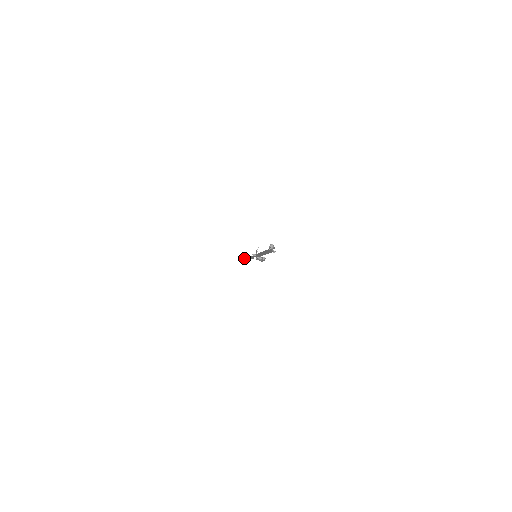
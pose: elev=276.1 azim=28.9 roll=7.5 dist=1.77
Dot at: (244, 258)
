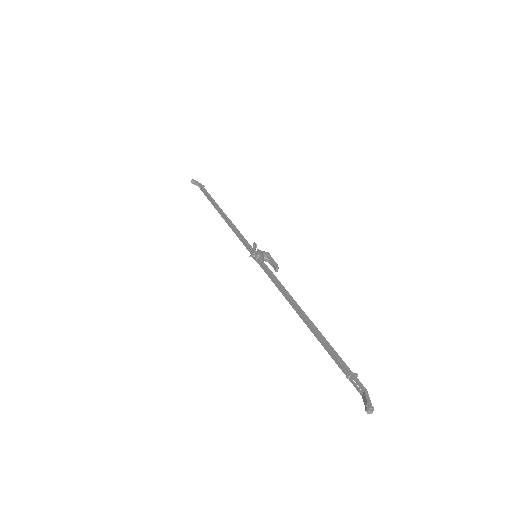
Dot at: (197, 185)
